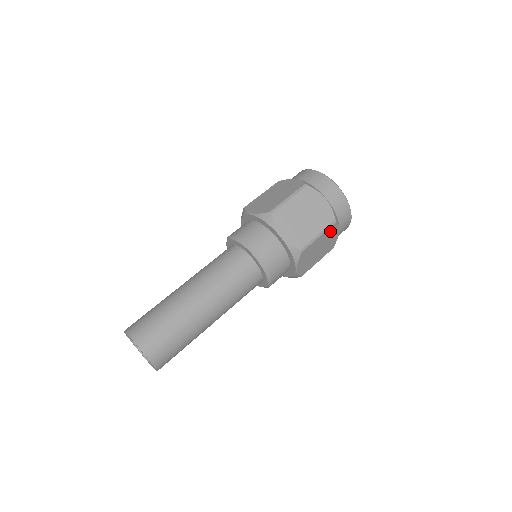
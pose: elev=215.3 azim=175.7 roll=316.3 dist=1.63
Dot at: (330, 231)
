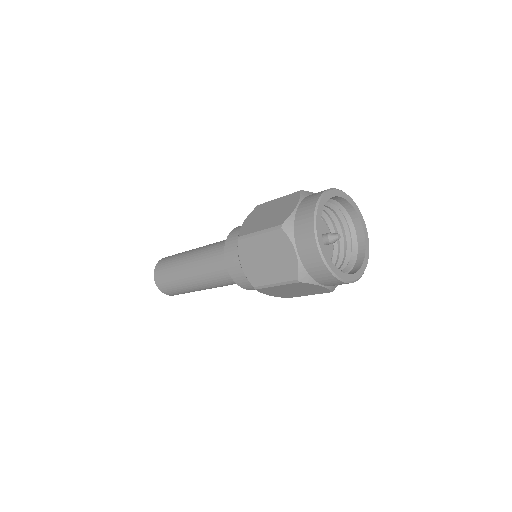
Dot at: (297, 285)
